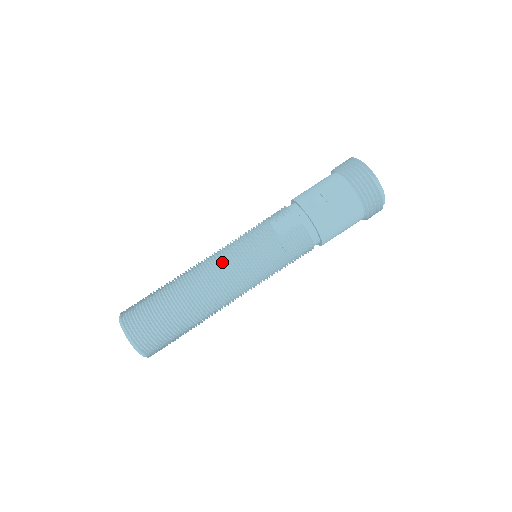
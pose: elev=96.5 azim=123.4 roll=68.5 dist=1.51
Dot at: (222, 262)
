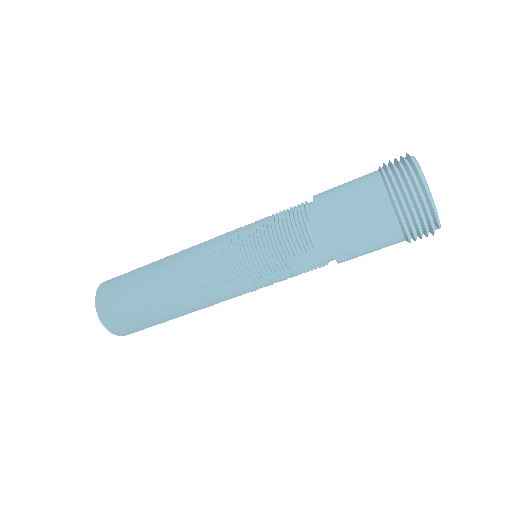
Dot at: (221, 291)
